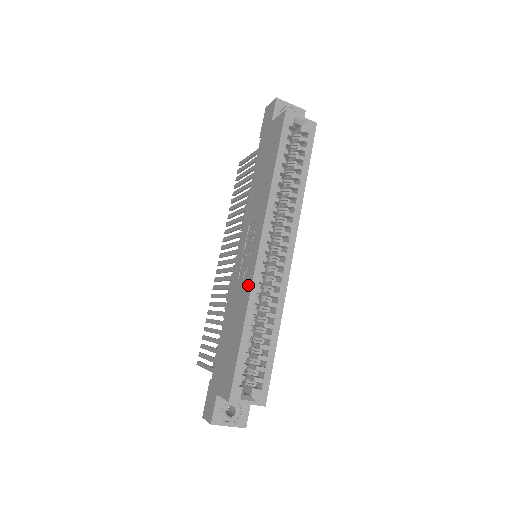
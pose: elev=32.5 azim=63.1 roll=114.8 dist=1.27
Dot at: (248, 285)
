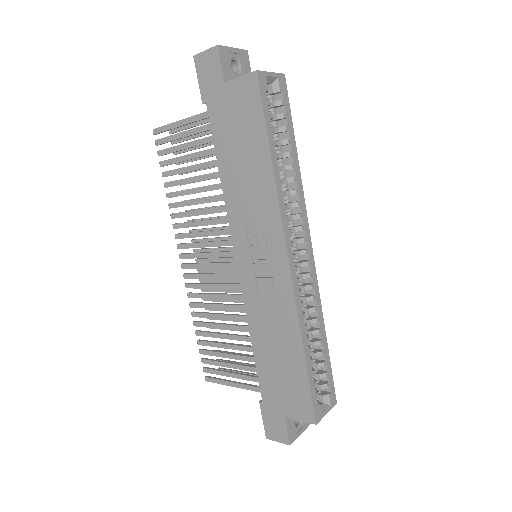
Dot at: (288, 304)
